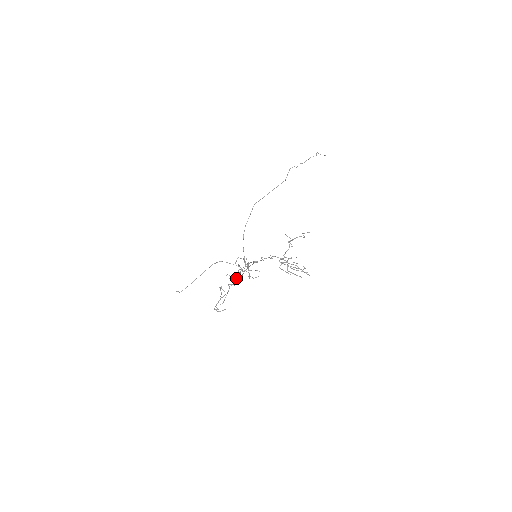
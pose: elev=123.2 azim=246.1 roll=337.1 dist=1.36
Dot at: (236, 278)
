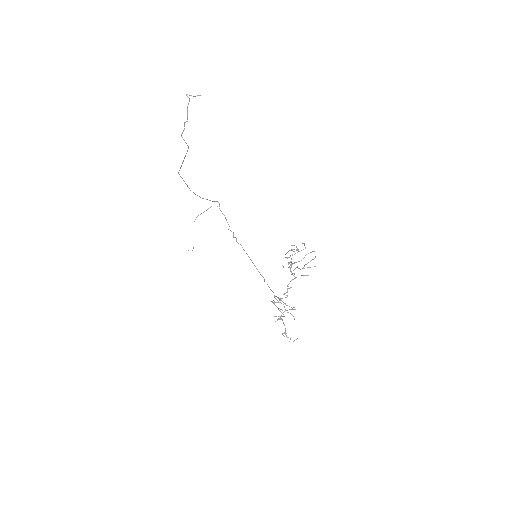
Dot at: (233, 235)
